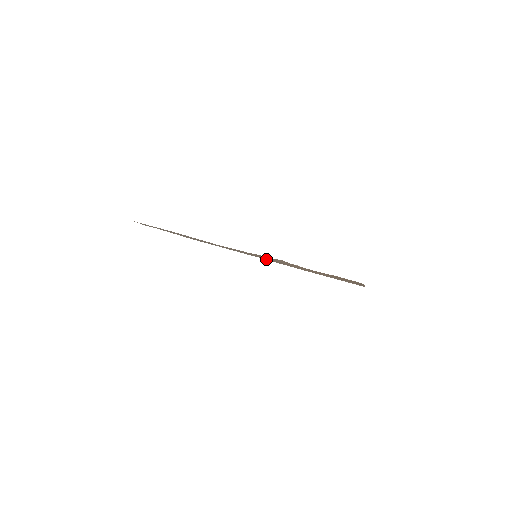
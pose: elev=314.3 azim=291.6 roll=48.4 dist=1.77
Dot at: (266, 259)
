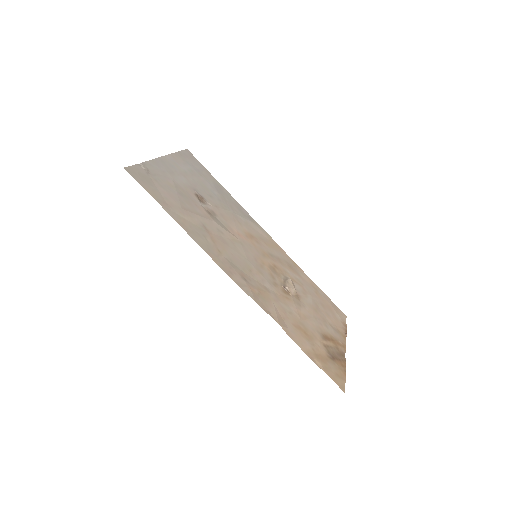
Dot at: (266, 250)
